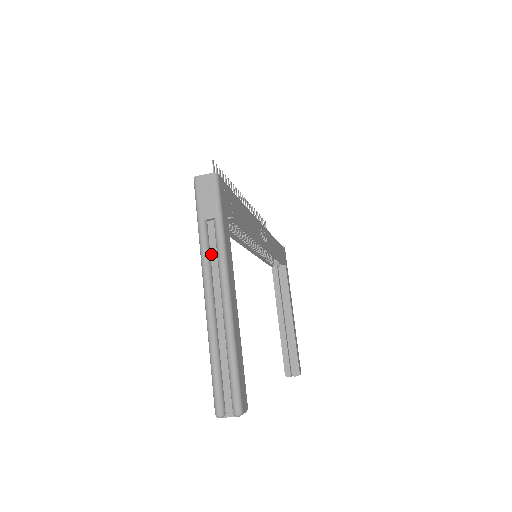
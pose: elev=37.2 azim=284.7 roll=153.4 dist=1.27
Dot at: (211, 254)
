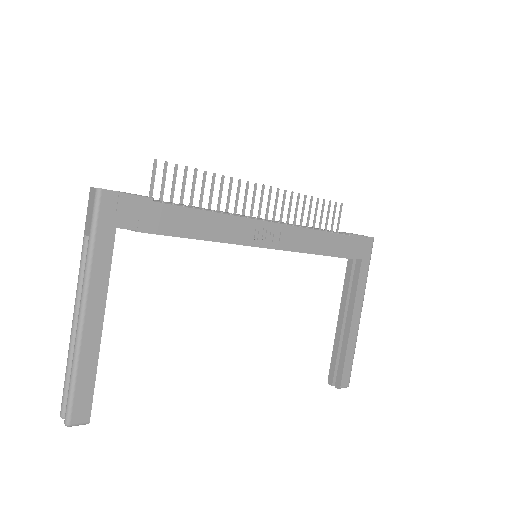
Dot at: occluded
